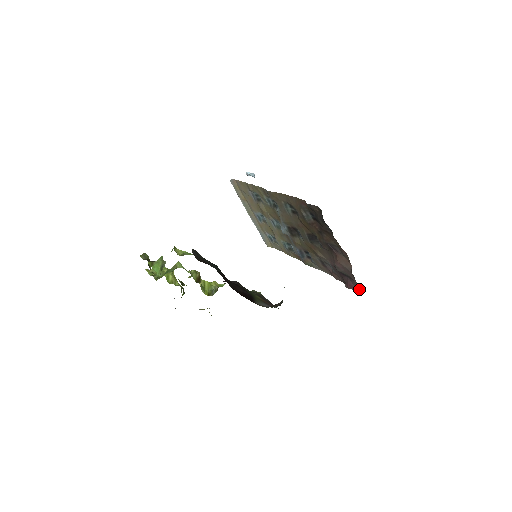
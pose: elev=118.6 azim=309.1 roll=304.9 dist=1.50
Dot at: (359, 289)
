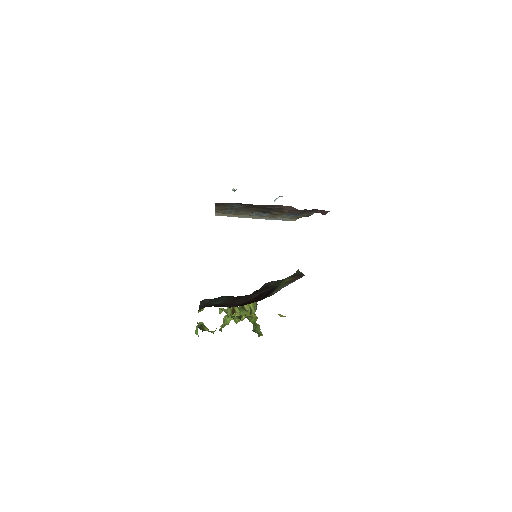
Dot at: occluded
